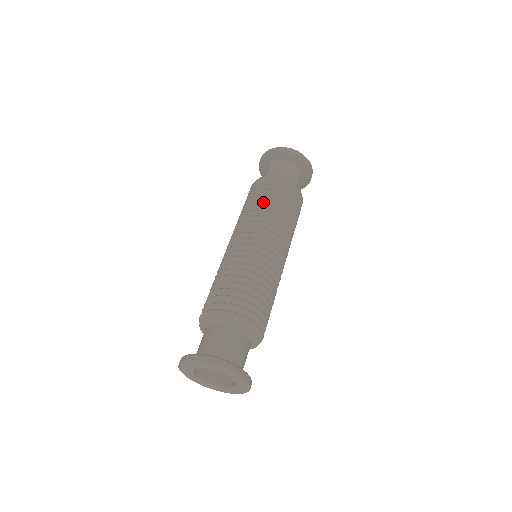
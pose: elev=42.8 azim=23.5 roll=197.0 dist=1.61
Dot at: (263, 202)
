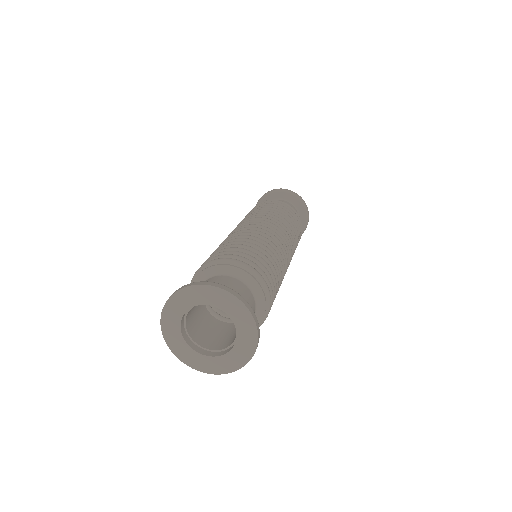
Dot at: (261, 210)
